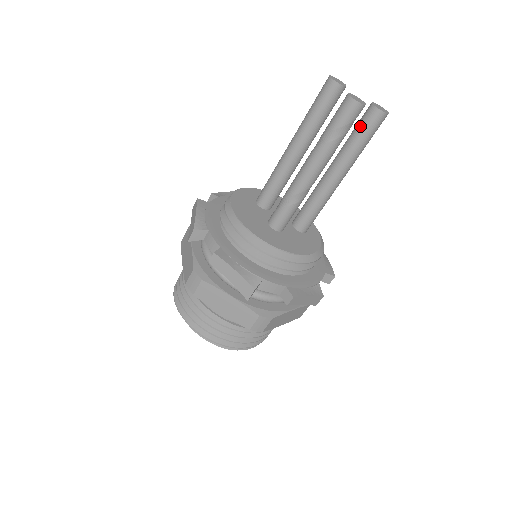
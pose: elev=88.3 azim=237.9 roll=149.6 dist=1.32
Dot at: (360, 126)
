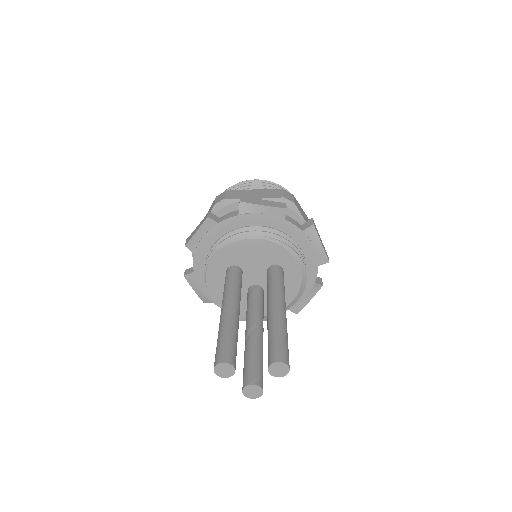
Dot at: occluded
